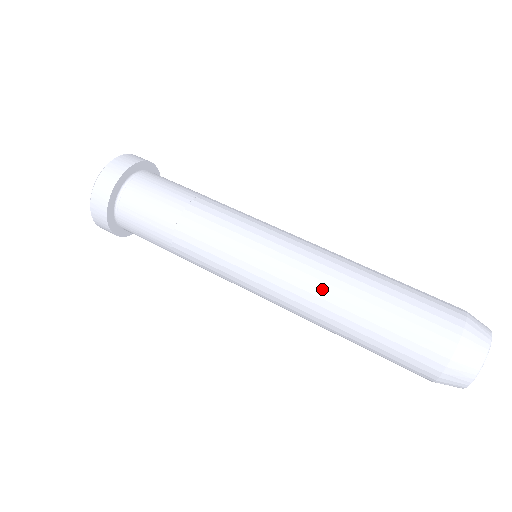
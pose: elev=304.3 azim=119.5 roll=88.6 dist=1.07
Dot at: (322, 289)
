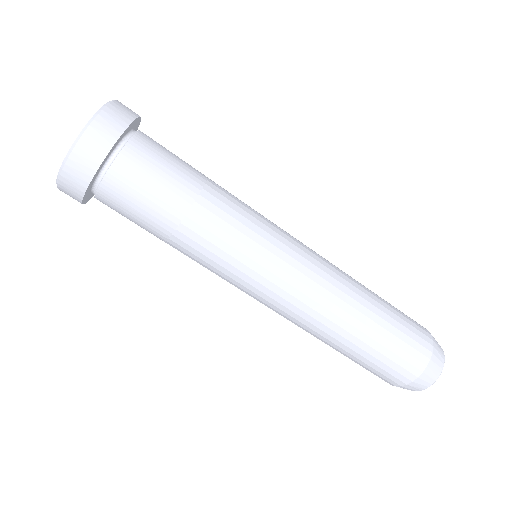
Dot at: occluded
